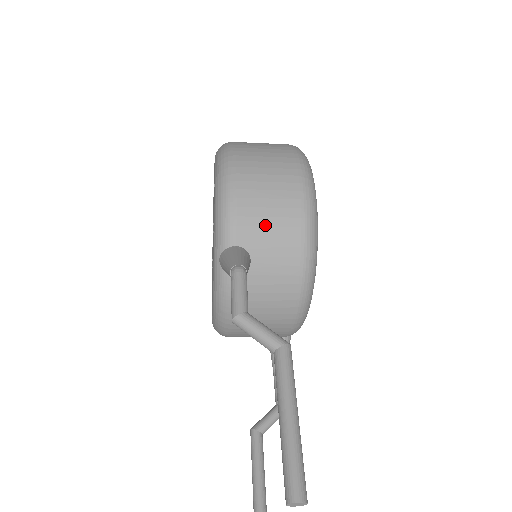
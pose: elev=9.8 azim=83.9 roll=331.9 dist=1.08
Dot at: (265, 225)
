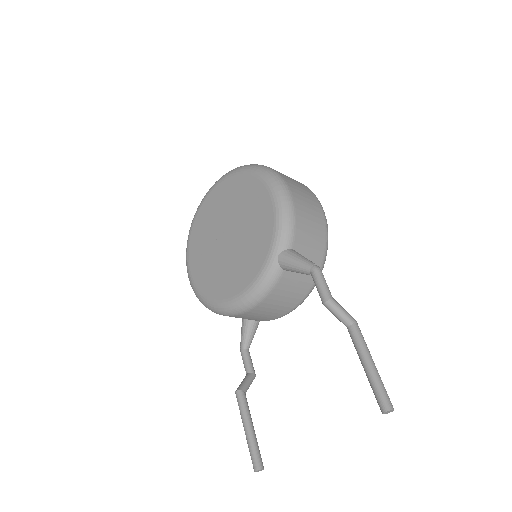
Dot at: (309, 239)
